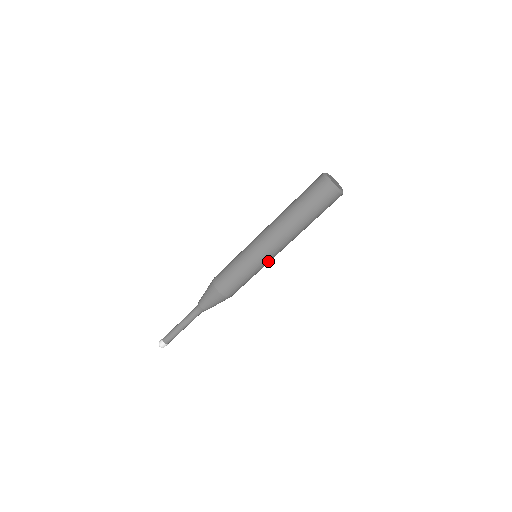
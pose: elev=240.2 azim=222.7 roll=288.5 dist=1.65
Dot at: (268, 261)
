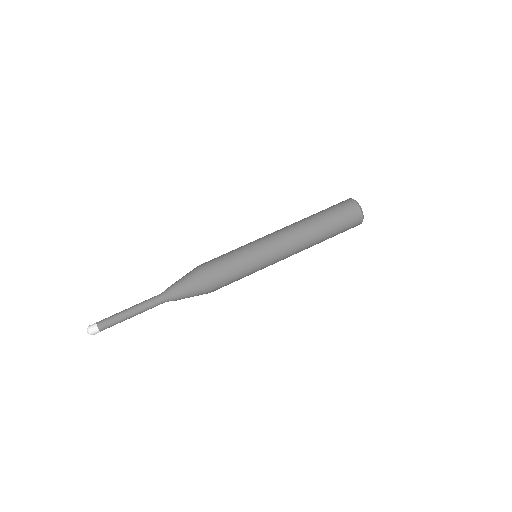
Dot at: (263, 246)
